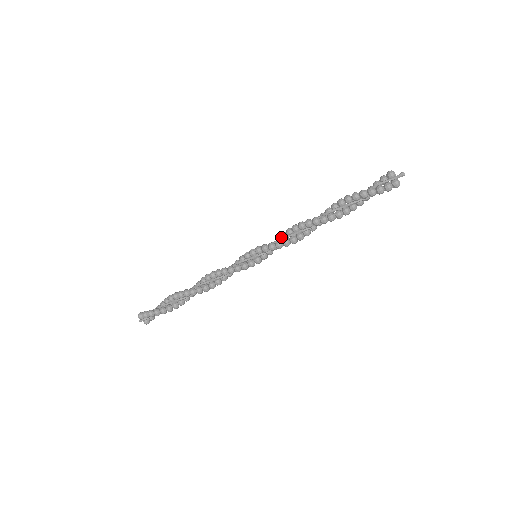
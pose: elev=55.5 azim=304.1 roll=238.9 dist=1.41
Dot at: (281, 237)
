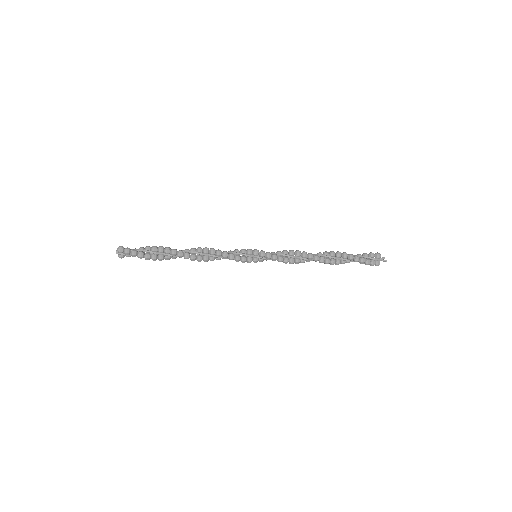
Dot at: (284, 253)
